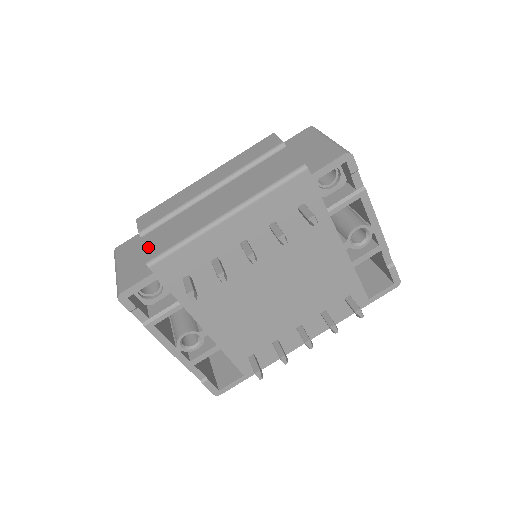
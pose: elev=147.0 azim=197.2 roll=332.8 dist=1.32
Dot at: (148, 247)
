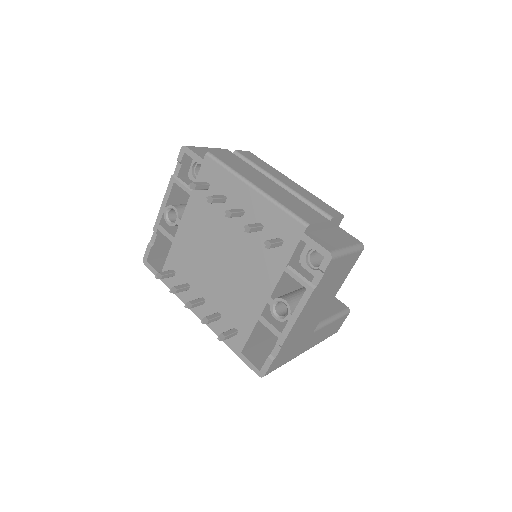
Dot at: (223, 154)
